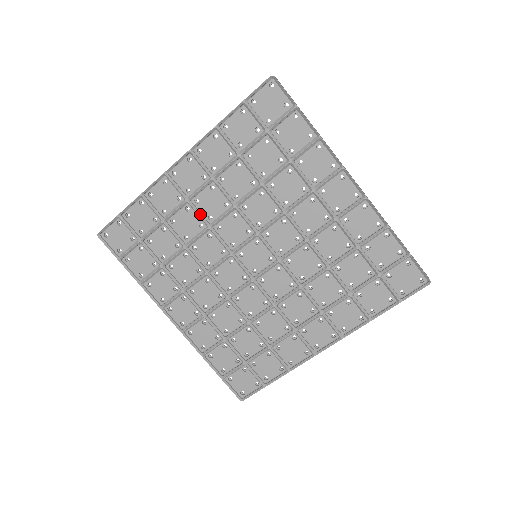
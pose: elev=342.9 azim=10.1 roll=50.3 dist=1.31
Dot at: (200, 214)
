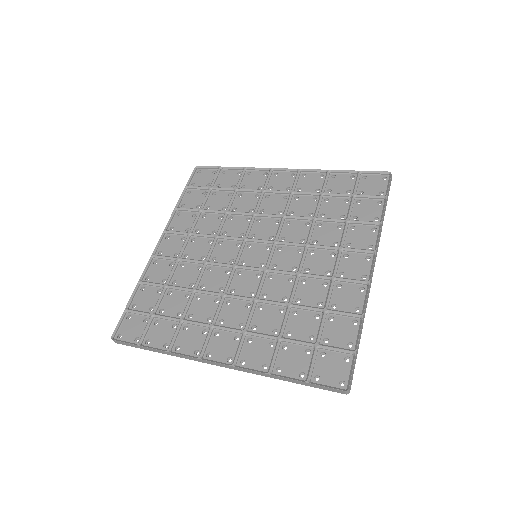
Dot at: (193, 260)
